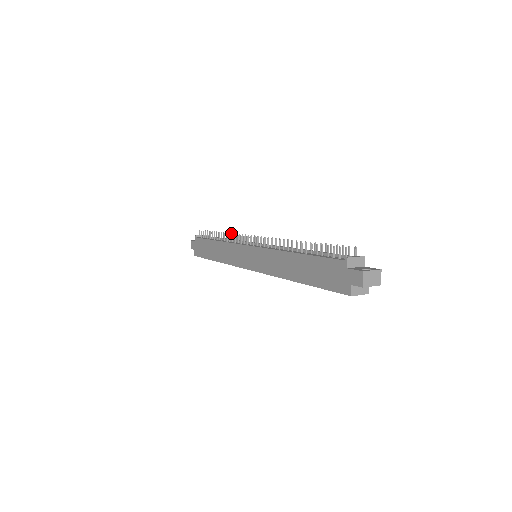
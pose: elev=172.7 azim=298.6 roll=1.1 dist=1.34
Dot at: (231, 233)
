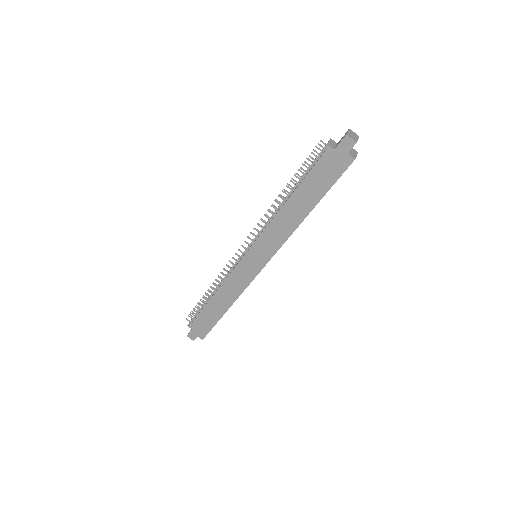
Dot at: occluded
